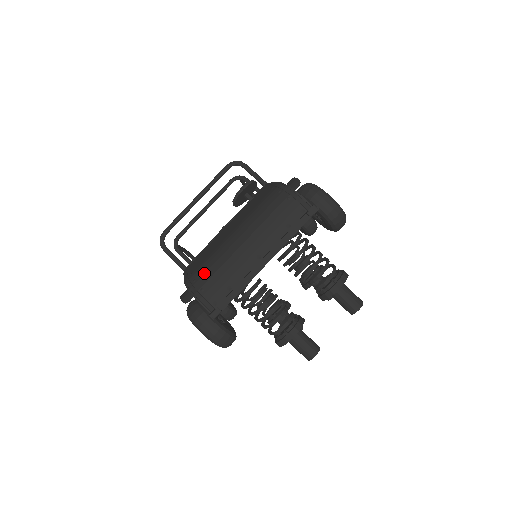
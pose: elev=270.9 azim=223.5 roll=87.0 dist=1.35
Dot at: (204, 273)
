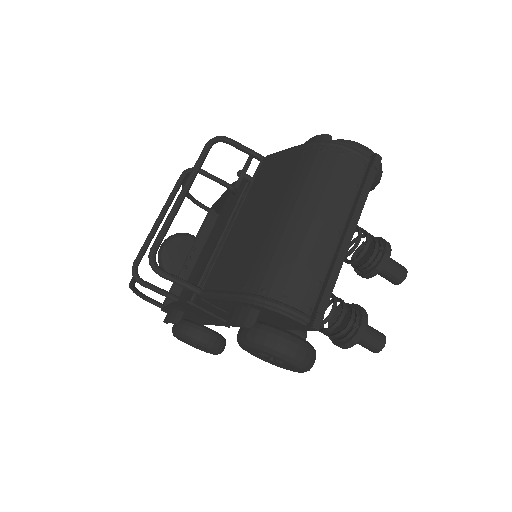
Dot at: (274, 275)
